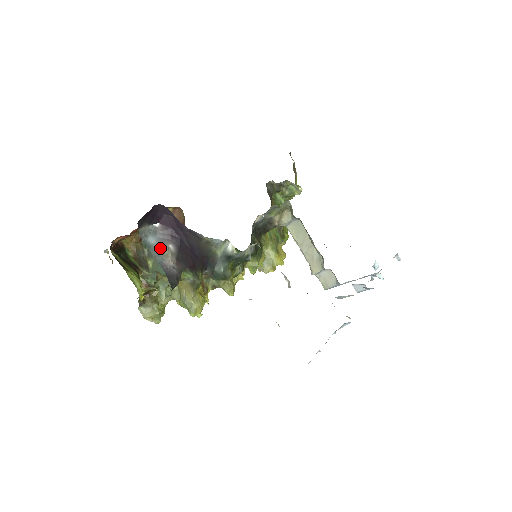
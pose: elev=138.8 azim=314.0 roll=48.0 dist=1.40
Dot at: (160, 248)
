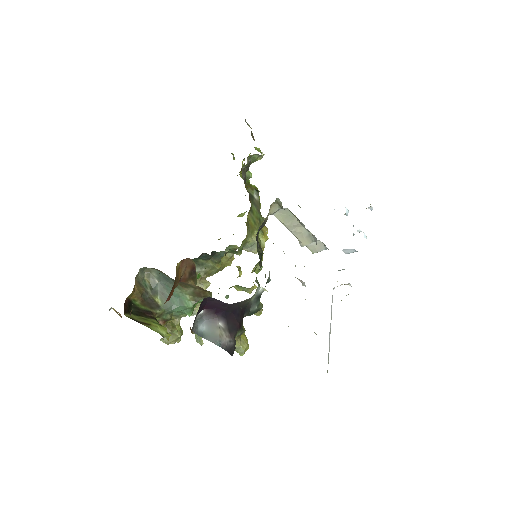
Dot at: (213, 331)
